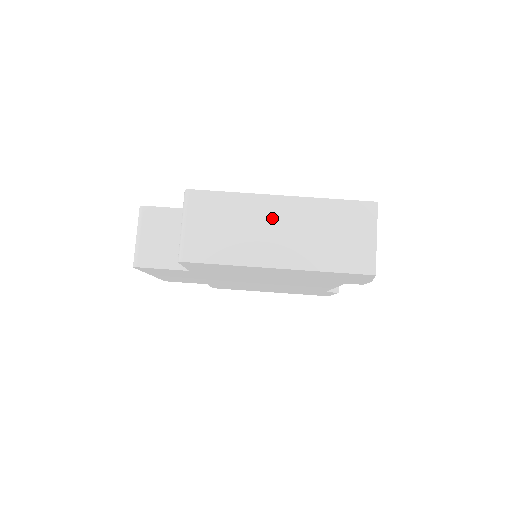
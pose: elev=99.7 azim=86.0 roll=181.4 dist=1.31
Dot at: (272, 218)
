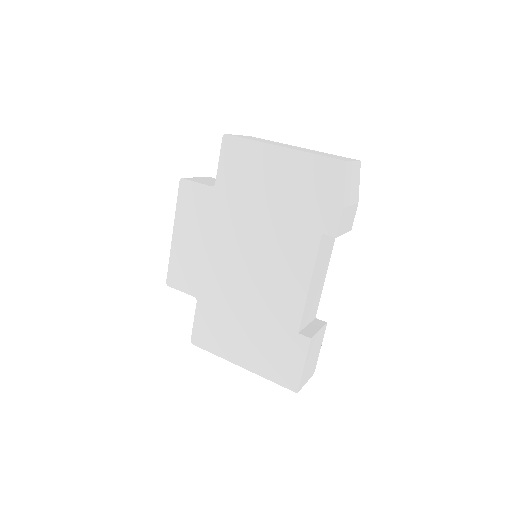
Dot at: occluded
